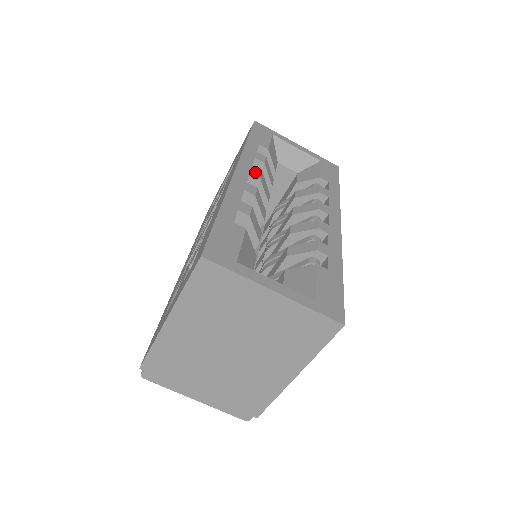
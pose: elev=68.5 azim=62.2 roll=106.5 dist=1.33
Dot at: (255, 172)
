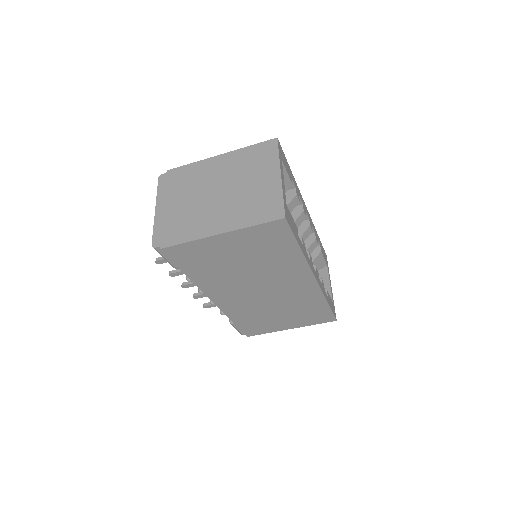
Dot at: occluded
